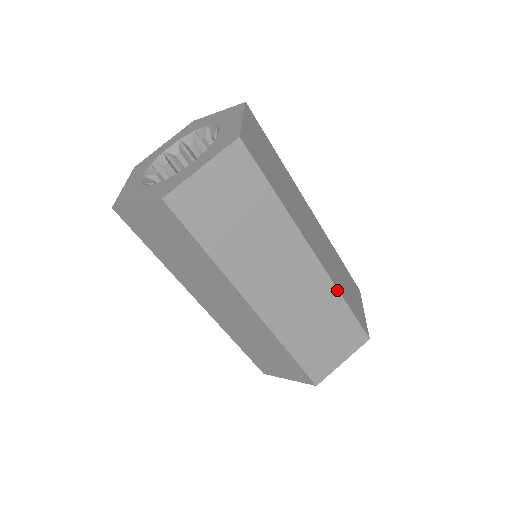
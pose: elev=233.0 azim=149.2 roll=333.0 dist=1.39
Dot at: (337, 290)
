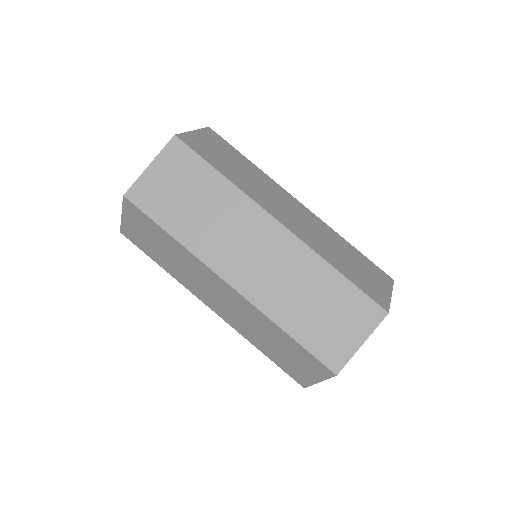
Dot at: (320, 257)
